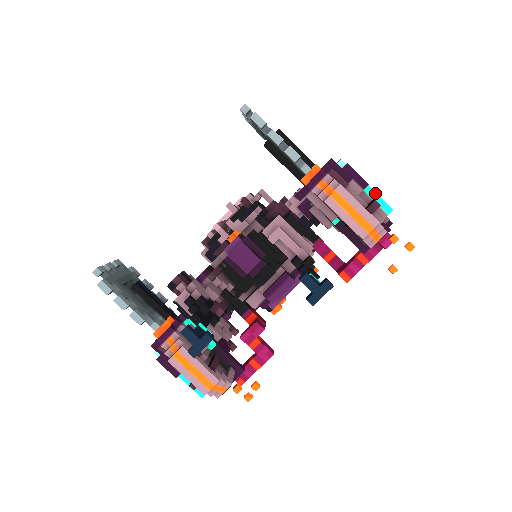
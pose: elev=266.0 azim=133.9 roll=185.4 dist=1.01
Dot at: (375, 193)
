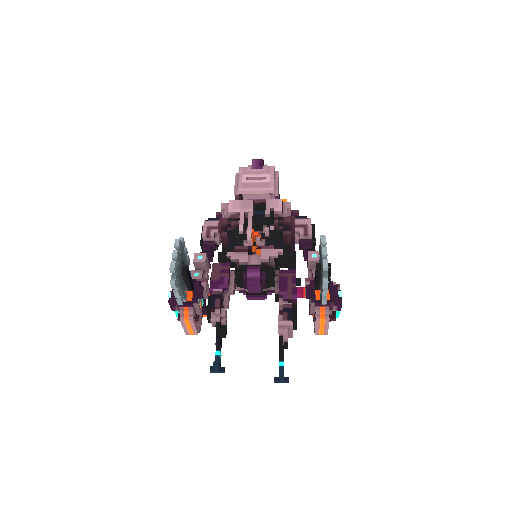
Dot at: occluded
